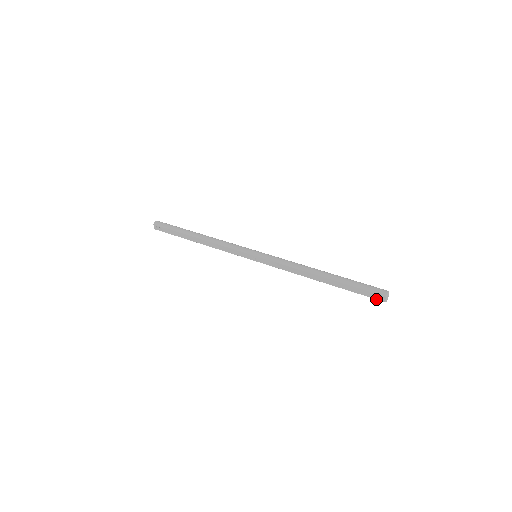
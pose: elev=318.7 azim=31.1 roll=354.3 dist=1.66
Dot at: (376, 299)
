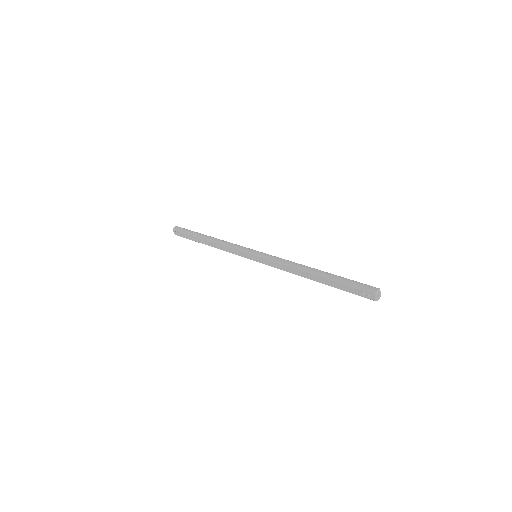
Dot at: occluded
